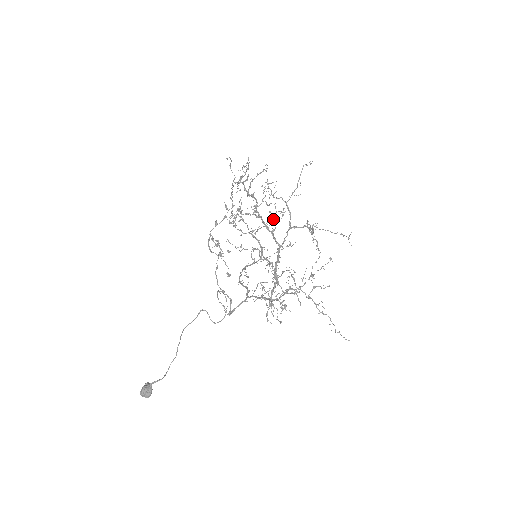
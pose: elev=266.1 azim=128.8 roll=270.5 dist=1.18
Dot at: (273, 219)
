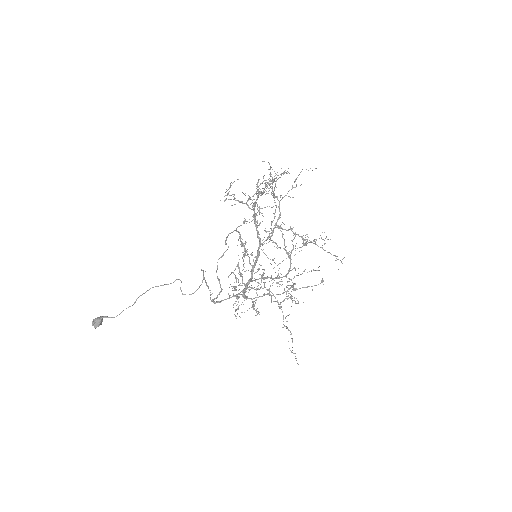
Dot at: (259, 212)
